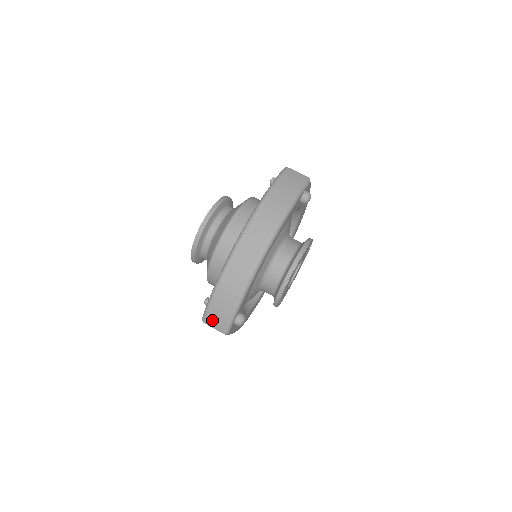
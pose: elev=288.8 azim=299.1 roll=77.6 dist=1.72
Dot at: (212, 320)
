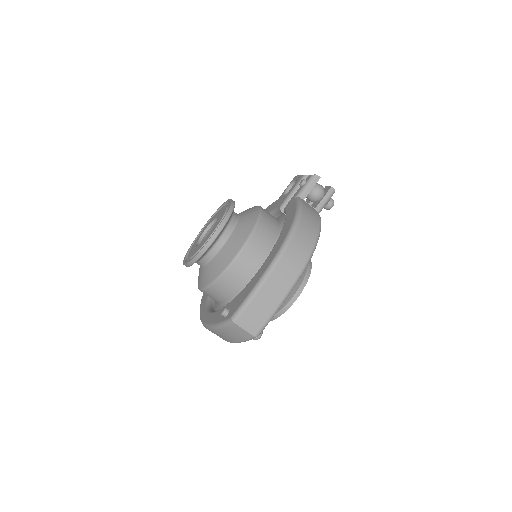
Dot at: occluded
